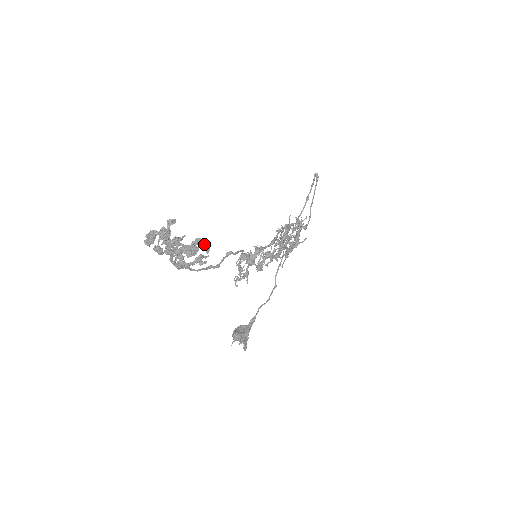
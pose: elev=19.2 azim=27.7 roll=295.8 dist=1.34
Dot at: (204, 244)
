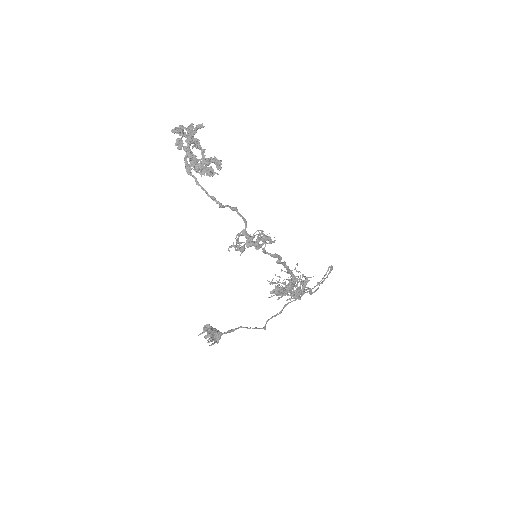
Dot at: (218, 163)
